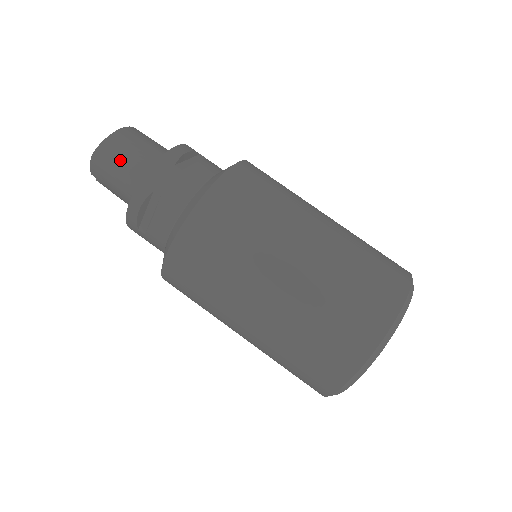
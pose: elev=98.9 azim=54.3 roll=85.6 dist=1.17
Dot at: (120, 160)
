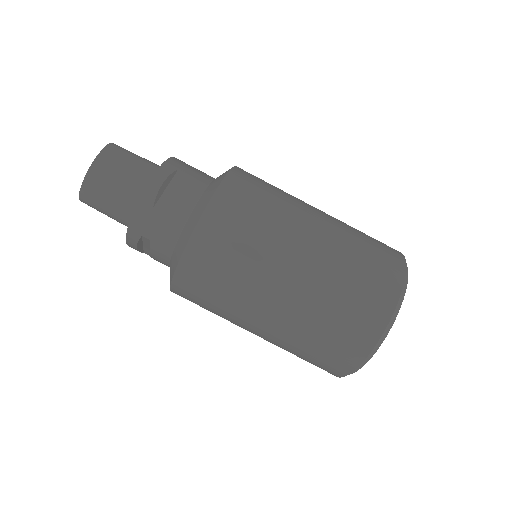
Dot at: (104, 200)
